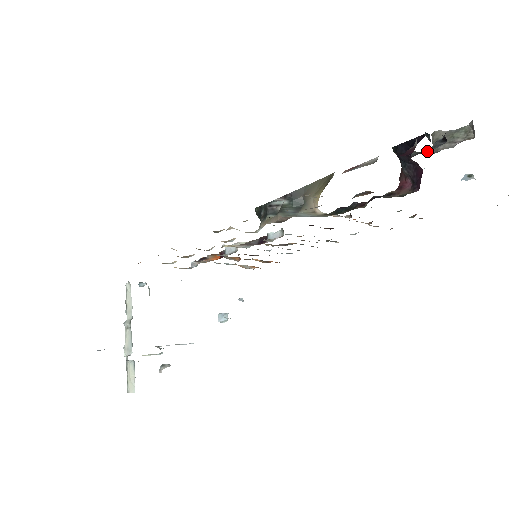
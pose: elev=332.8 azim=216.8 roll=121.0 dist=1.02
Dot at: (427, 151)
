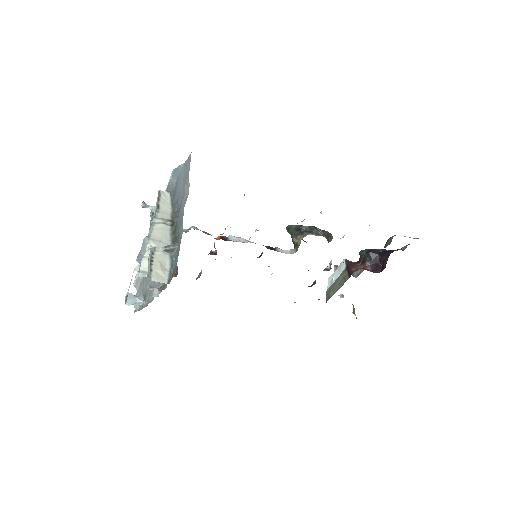
Dot at: occluded
